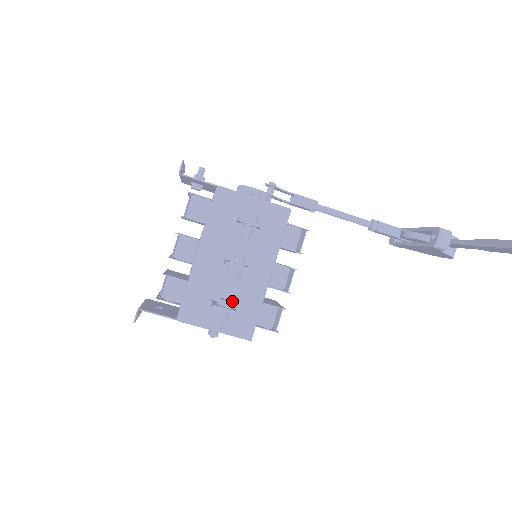
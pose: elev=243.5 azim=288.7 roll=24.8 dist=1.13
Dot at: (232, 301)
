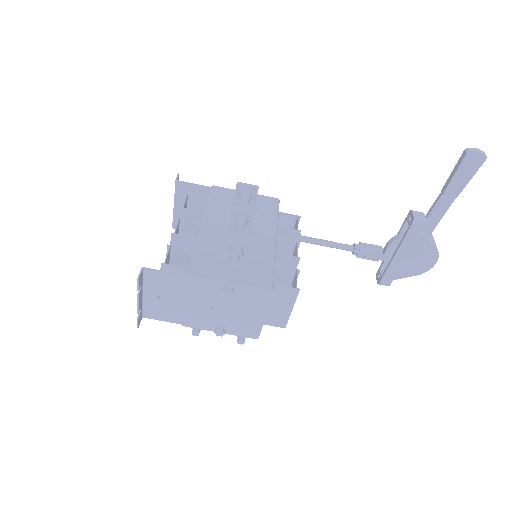
Dot at: occluded
